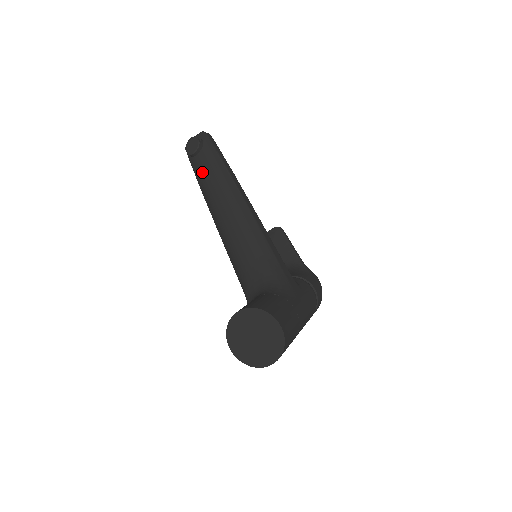
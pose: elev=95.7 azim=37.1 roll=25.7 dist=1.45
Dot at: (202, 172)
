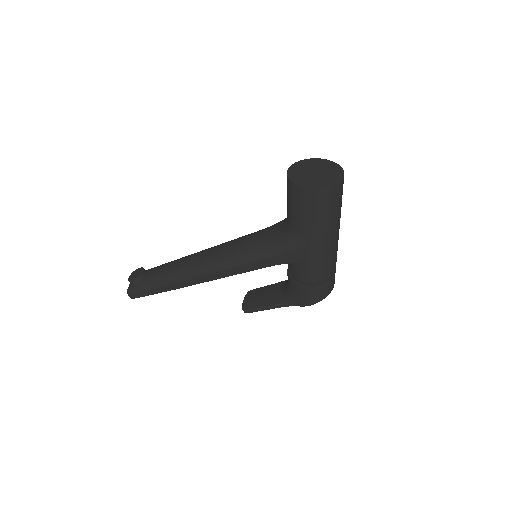
Dot at: (160, 271)
